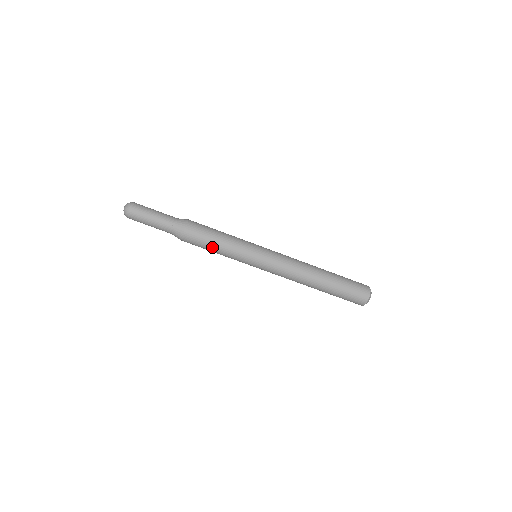
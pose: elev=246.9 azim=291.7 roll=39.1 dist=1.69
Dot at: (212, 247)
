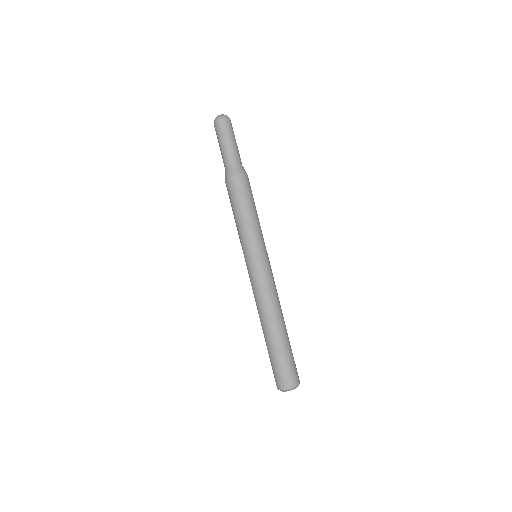
Dot at: (250, 206)
